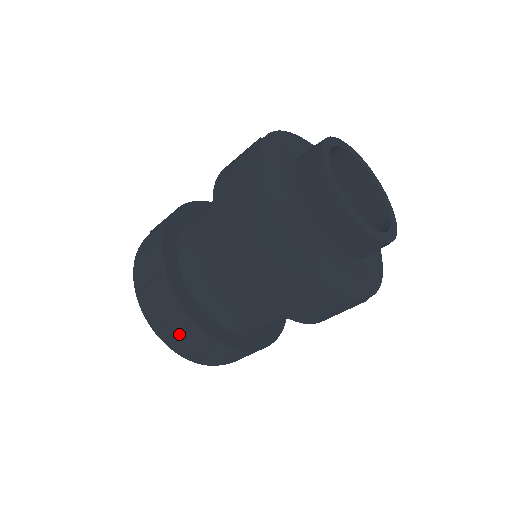
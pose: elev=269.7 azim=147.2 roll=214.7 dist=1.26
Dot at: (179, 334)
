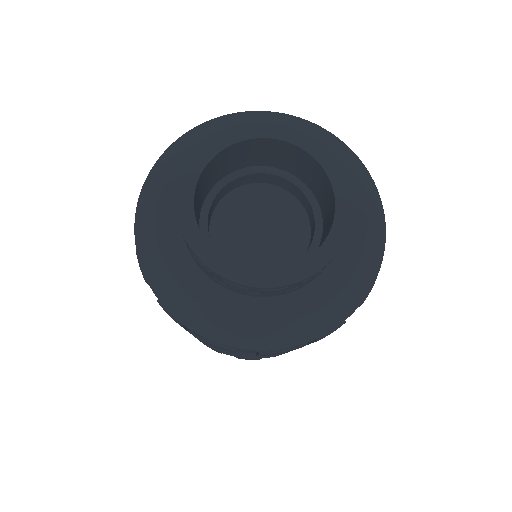
Dot at: occluded
